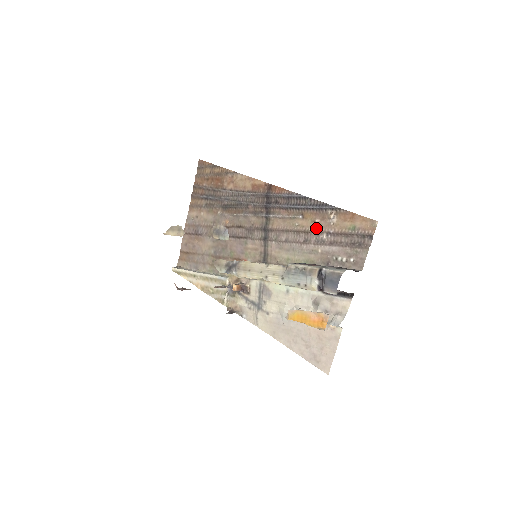
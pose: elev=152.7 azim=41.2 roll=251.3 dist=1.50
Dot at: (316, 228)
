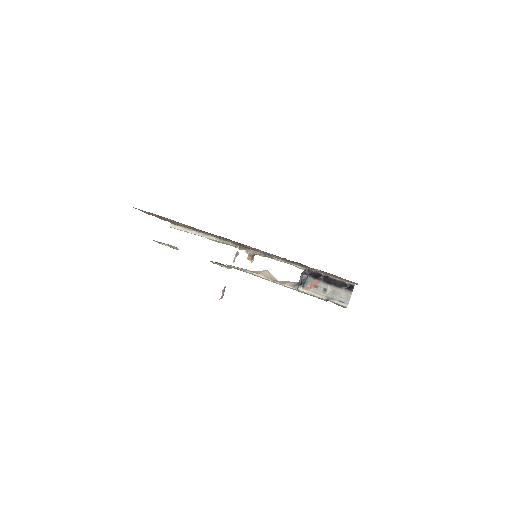
Dot at: occluded
